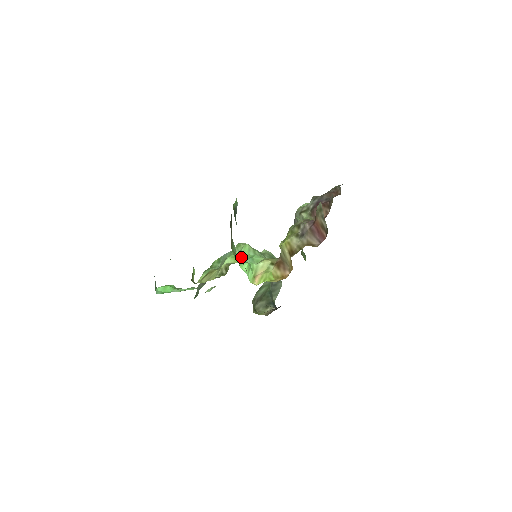
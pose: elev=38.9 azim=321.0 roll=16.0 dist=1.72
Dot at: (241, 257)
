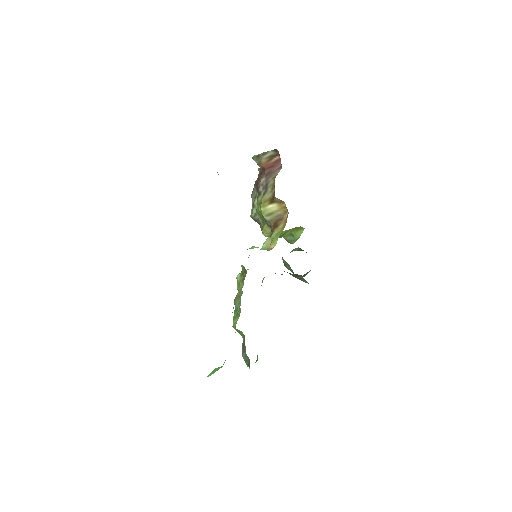
Dot at: occluded
